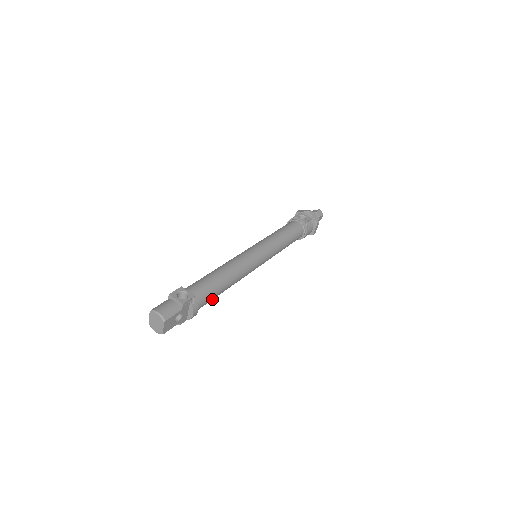
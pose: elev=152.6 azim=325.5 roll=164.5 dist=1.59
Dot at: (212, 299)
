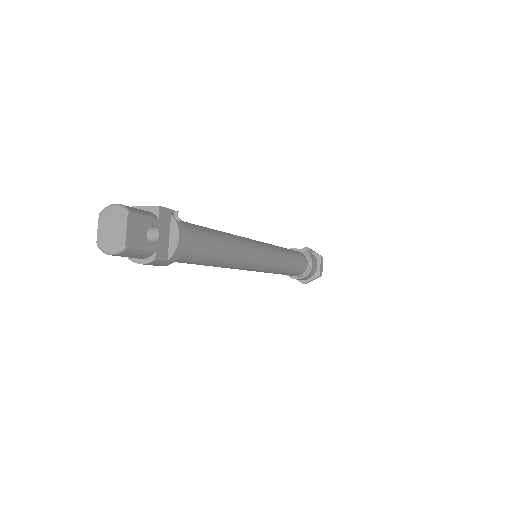
Dot at: (206, 252)
